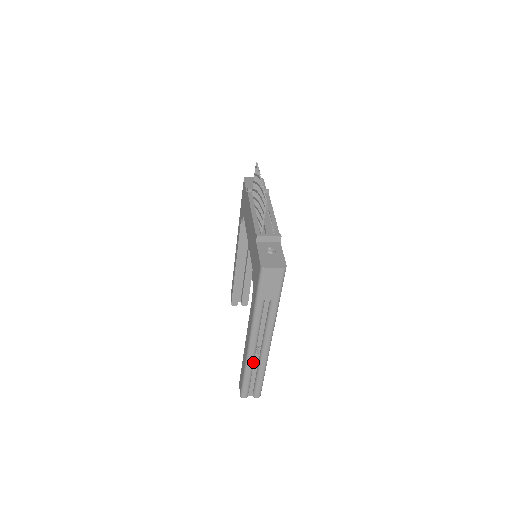
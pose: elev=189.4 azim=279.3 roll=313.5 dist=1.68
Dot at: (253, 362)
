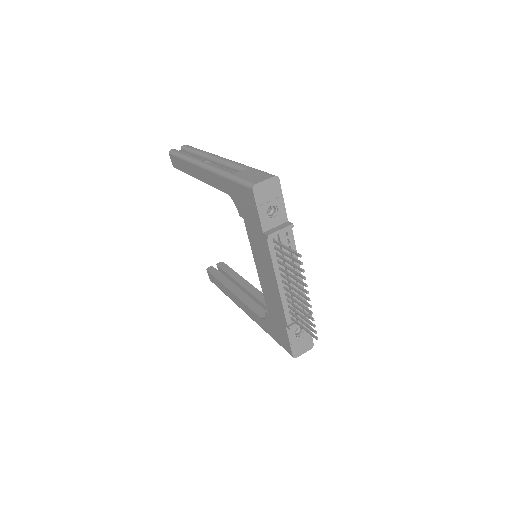
Dot at: occluded
